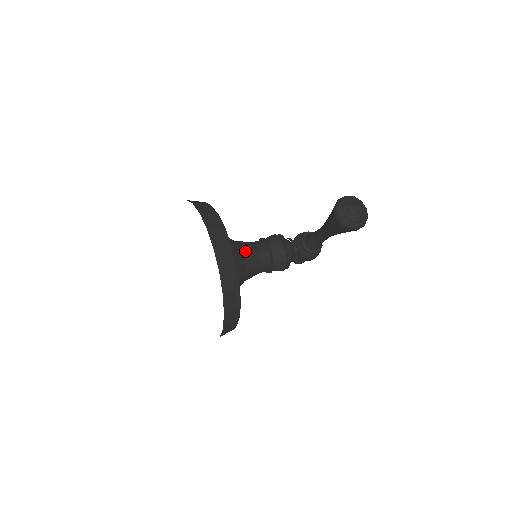
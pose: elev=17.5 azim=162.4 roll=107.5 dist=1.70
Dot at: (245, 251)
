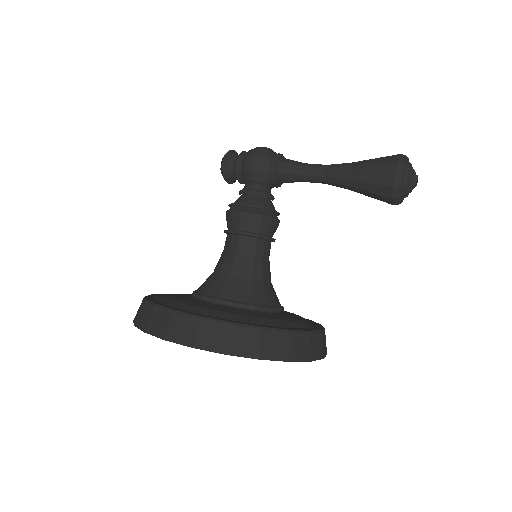
Dot at: (265, 278)
